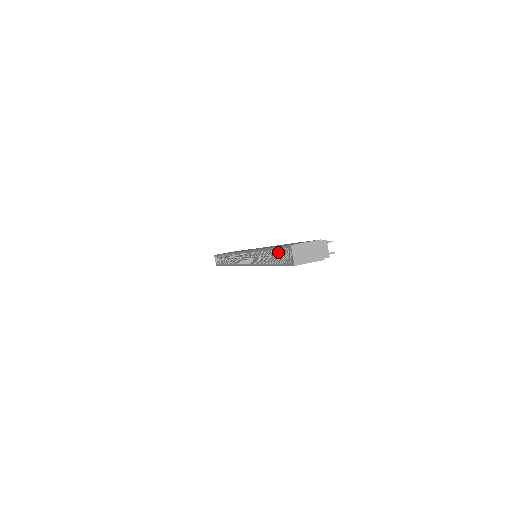
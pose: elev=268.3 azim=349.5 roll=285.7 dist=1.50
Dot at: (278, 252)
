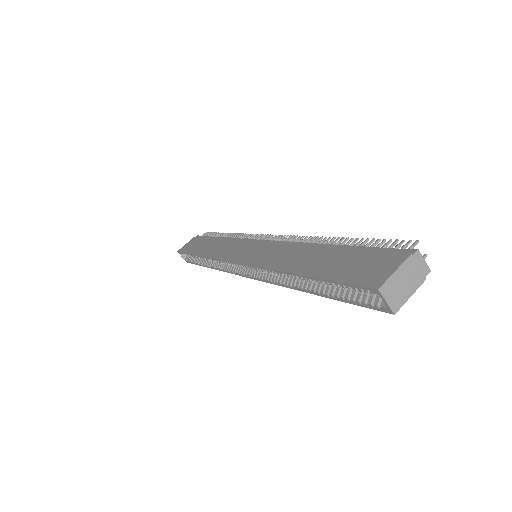
Dot at: (335, 284)
